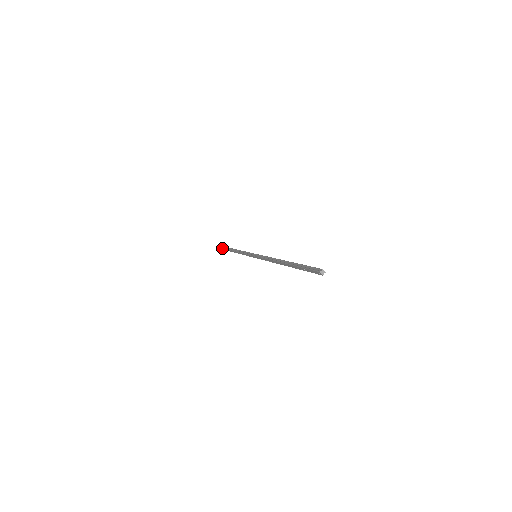
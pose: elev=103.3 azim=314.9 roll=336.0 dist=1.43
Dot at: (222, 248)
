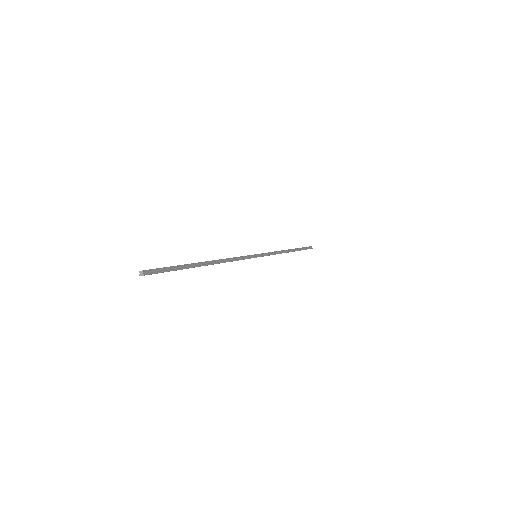
Dot at: occluded
